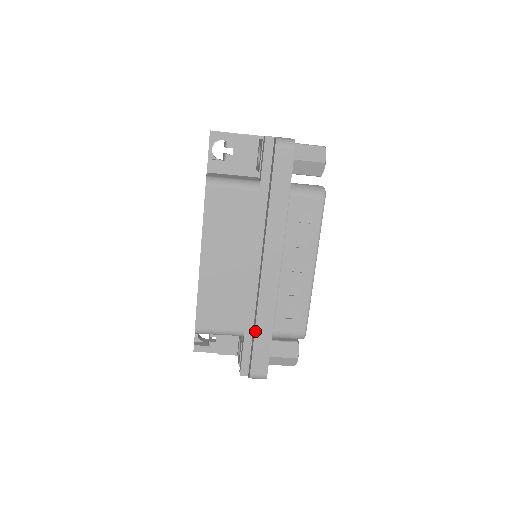
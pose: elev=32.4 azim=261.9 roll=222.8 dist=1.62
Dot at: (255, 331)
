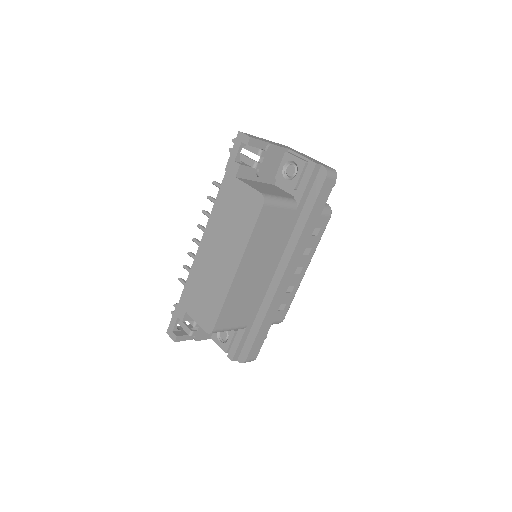
Dot at: (261, 326)
